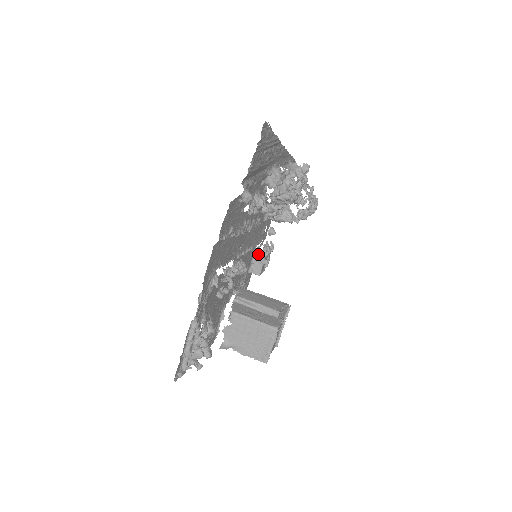
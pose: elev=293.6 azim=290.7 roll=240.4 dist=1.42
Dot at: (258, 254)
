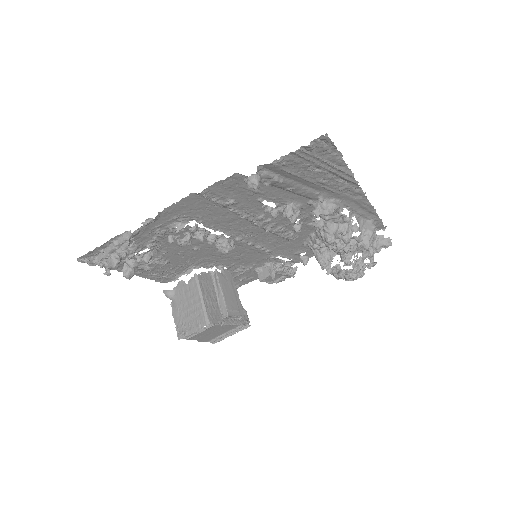
Dot at: occluded
